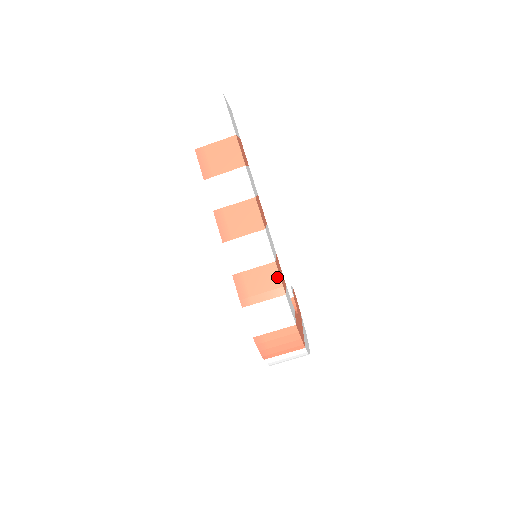
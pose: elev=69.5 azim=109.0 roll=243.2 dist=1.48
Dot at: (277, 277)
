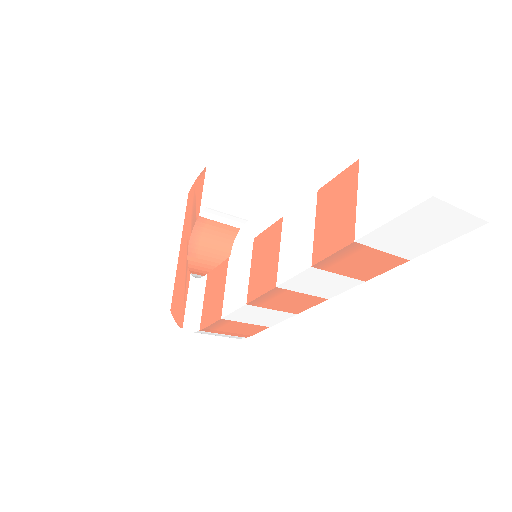
Dot at: (256, 332)
